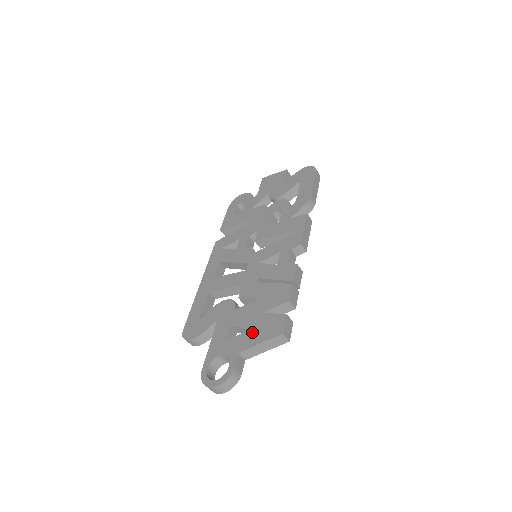
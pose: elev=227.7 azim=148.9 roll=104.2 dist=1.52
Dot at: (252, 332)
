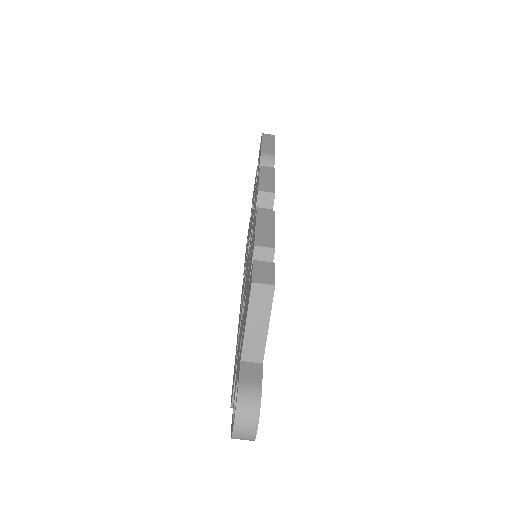
Dot at: (244, 321)
